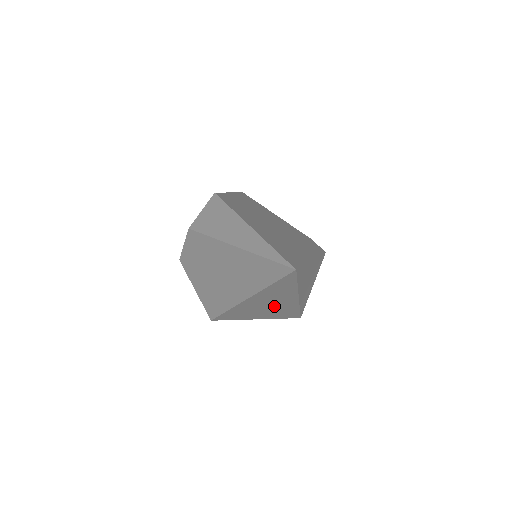
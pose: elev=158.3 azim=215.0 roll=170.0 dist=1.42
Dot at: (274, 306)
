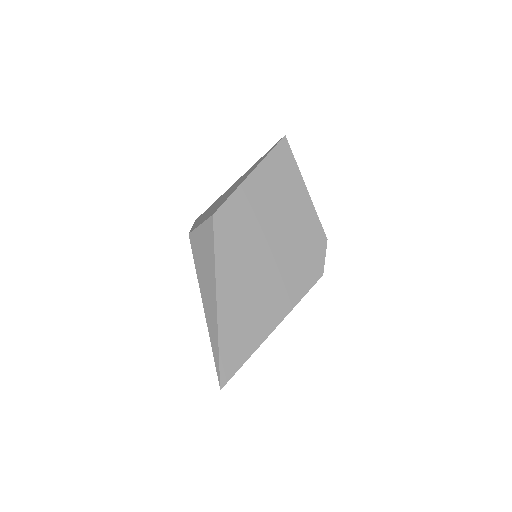
Dot at: occluded
